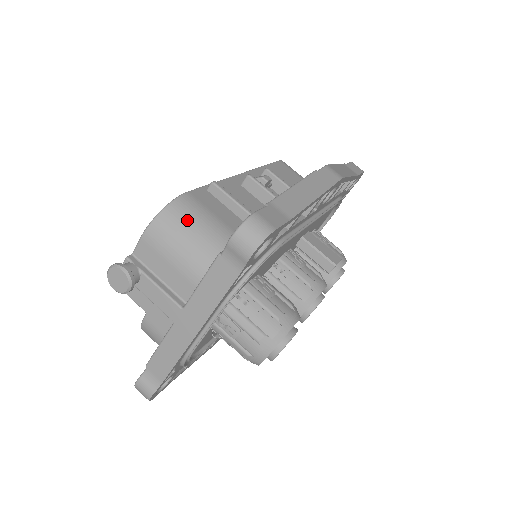
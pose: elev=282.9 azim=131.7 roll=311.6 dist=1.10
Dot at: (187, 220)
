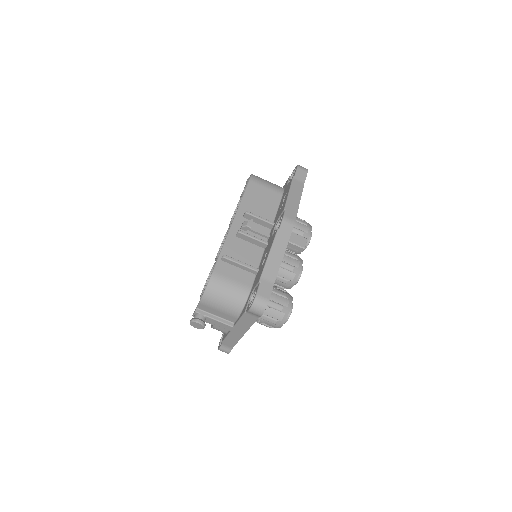
Dot at: (220, 291)
